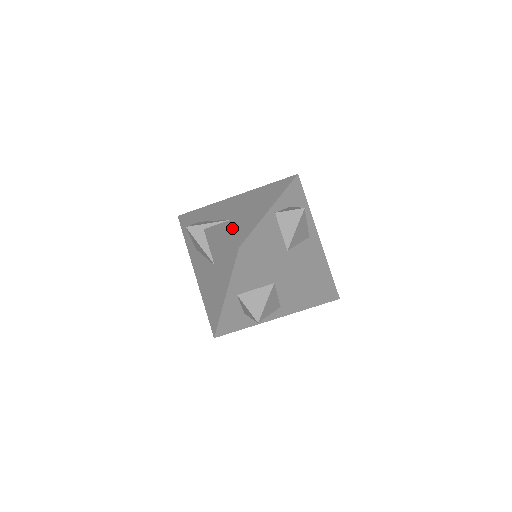
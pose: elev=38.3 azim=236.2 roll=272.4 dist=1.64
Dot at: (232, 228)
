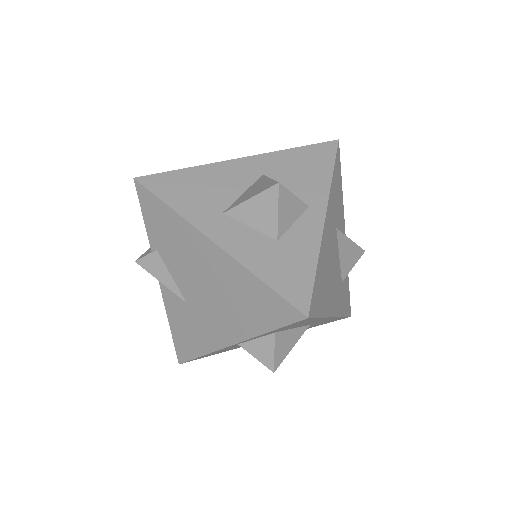
Dot at: (182, 324)
